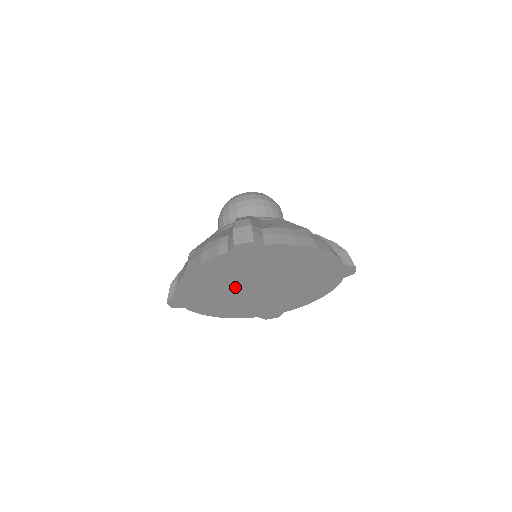
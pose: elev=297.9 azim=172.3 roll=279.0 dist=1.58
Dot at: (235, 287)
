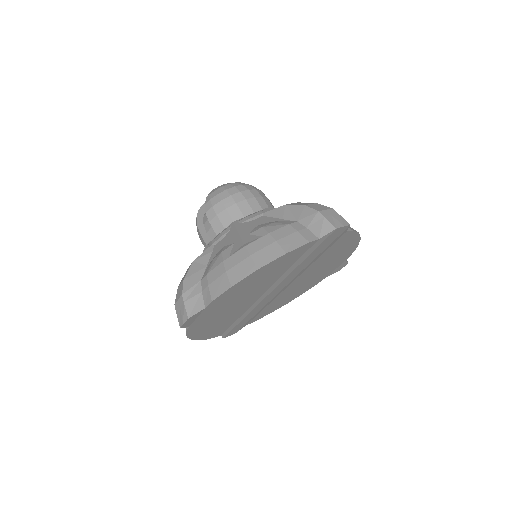
Dot at: (262, 290)
